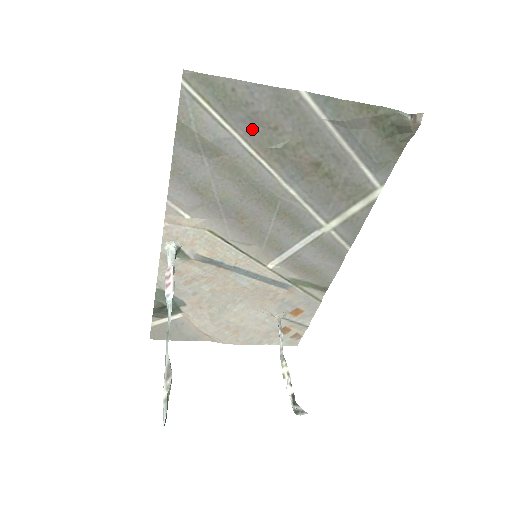
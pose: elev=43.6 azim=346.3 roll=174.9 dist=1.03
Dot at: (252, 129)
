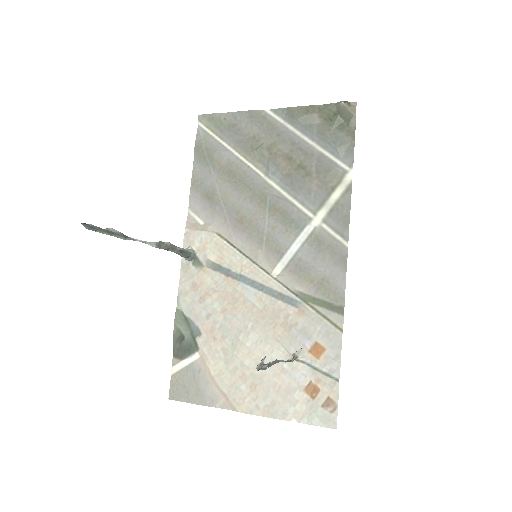
Dot at: (239, 141)
